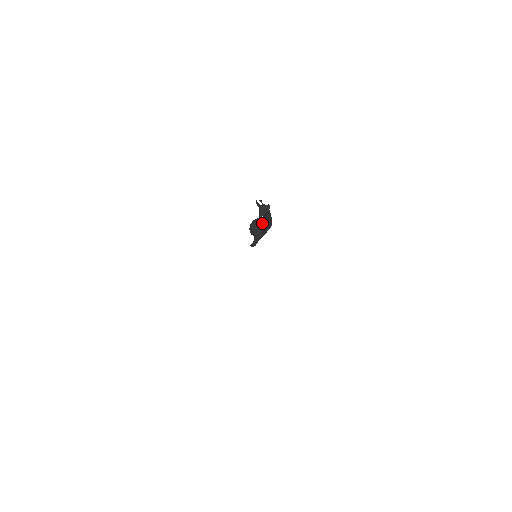
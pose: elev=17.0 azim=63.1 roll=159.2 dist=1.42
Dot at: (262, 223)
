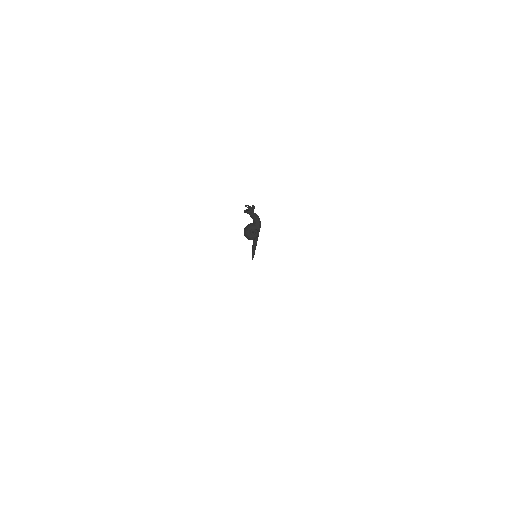
Dot at: (252, 223)
